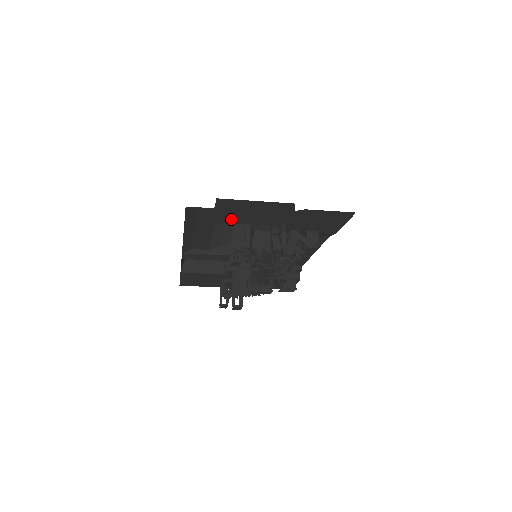
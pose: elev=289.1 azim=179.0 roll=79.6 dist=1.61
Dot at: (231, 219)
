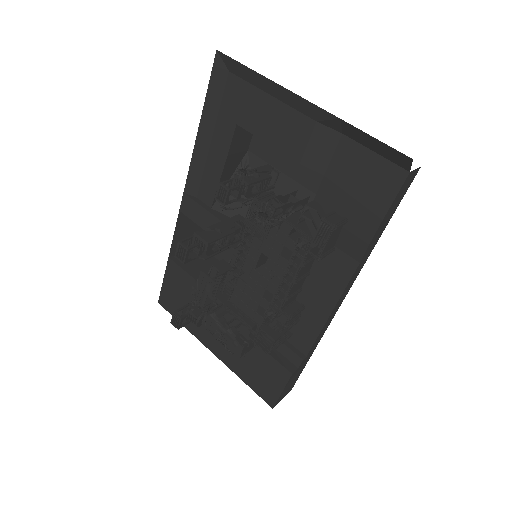
Dot at: (254, 120)
